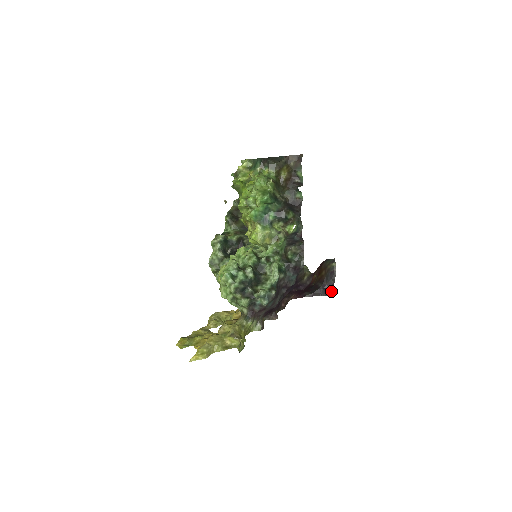
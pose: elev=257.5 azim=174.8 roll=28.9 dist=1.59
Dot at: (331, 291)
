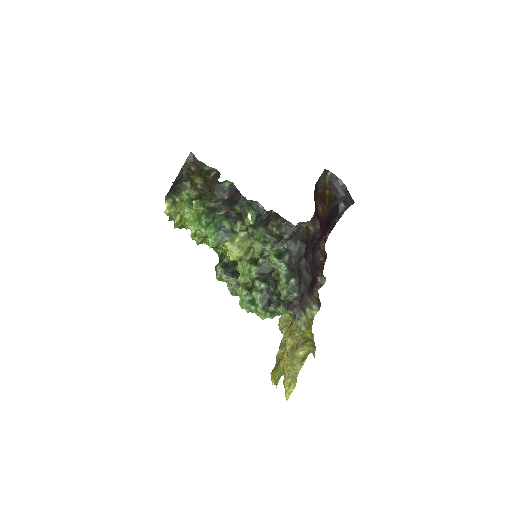
Dot at: (350, 198)
